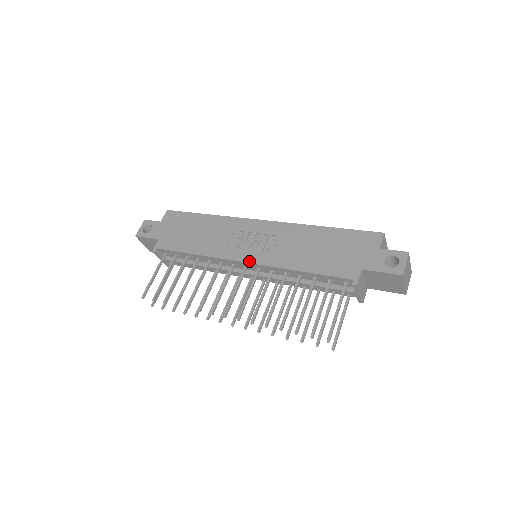
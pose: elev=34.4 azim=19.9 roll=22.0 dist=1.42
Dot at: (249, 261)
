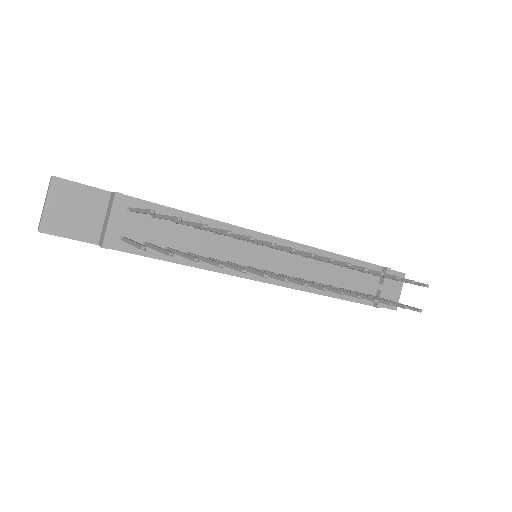
Dot at: (278, 237)
